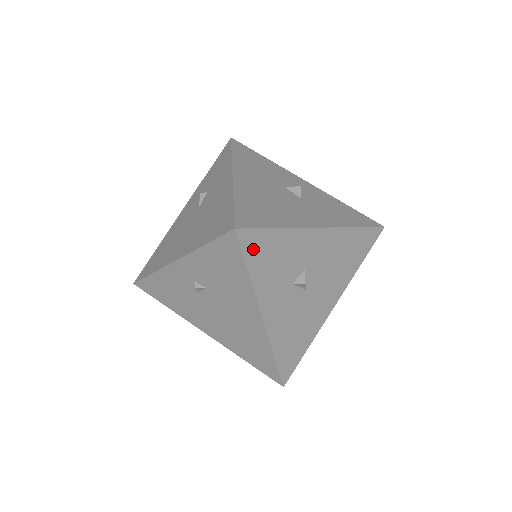
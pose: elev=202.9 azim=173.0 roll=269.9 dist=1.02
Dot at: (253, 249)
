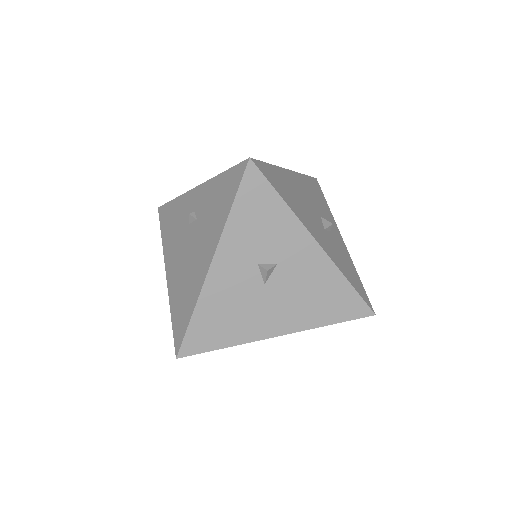
Dot at: (250, 192)
